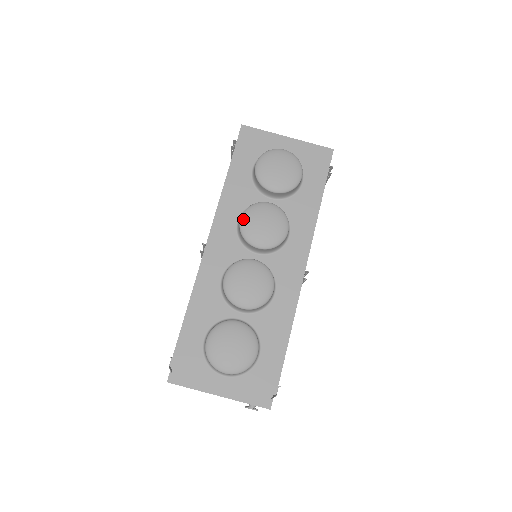
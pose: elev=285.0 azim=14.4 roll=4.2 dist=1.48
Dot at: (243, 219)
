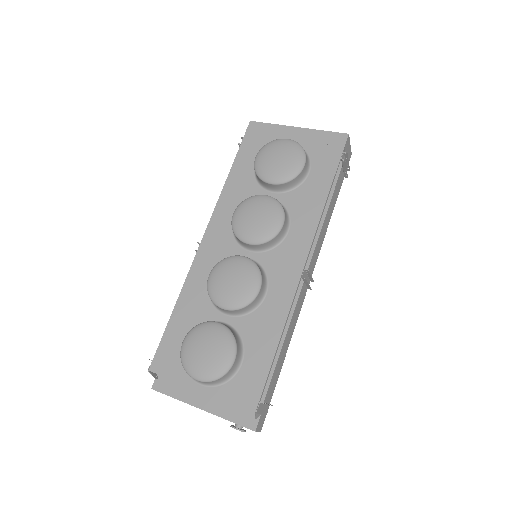
Dot at: (235, 214)
